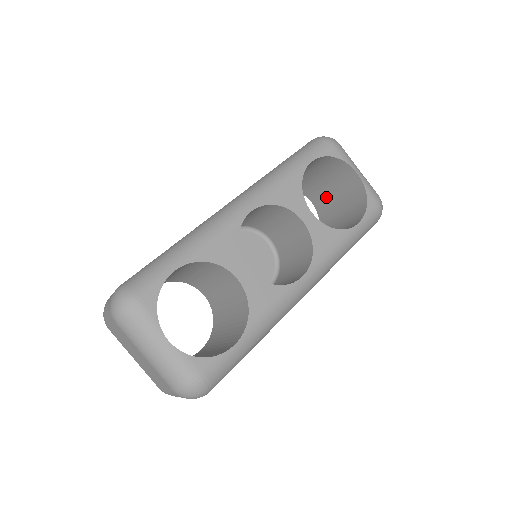
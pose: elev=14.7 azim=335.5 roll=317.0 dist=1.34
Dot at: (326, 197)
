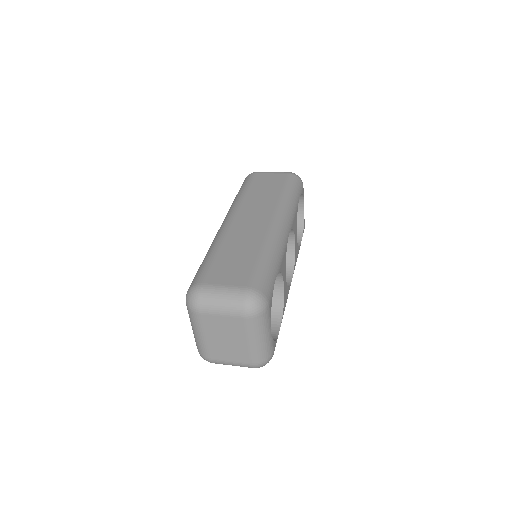
Dot at: occluded
